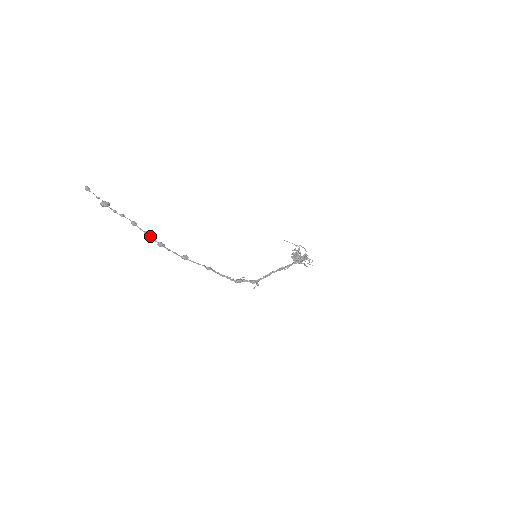
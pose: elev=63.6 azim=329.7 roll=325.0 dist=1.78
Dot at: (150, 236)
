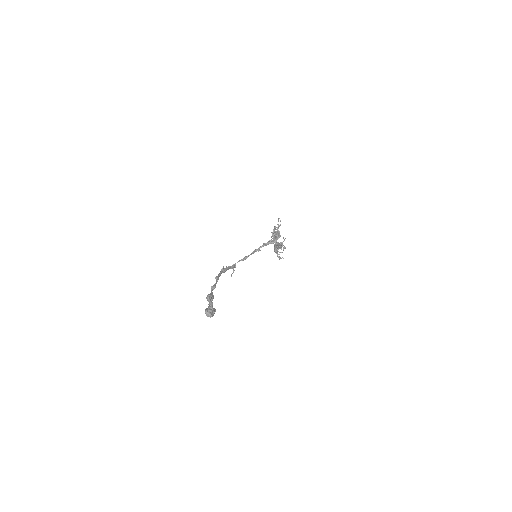
Dot at: occluded
